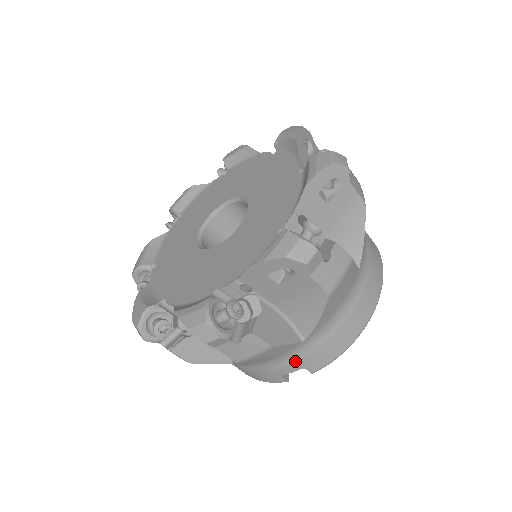
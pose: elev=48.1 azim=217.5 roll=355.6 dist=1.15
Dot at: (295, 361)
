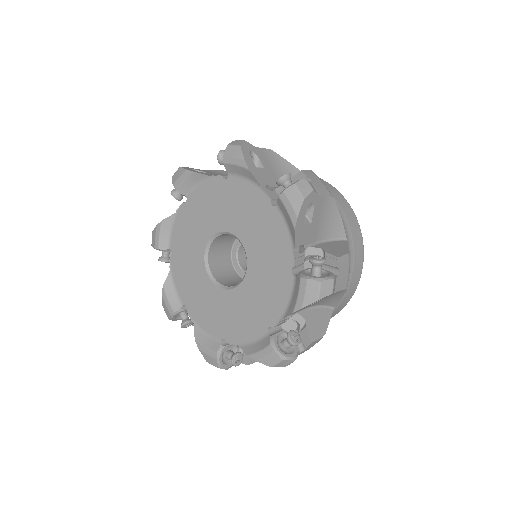
Dot at: occluded
